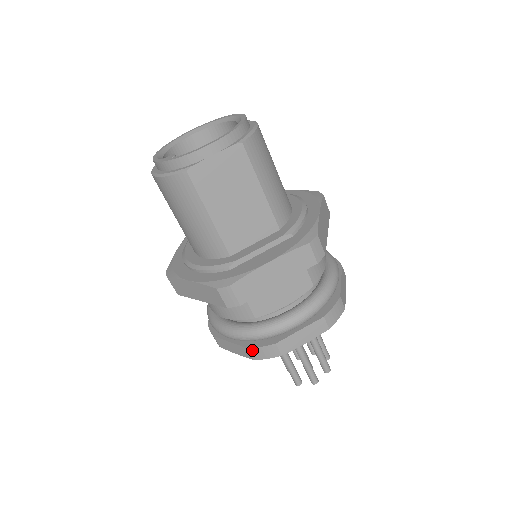
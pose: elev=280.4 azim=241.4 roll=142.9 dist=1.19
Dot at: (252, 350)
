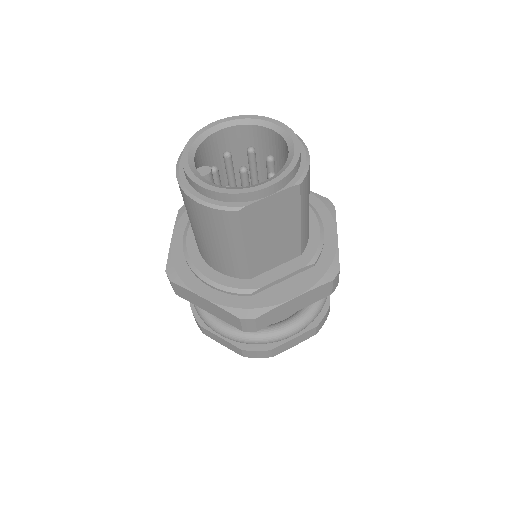
Dot at: (246, 352)
